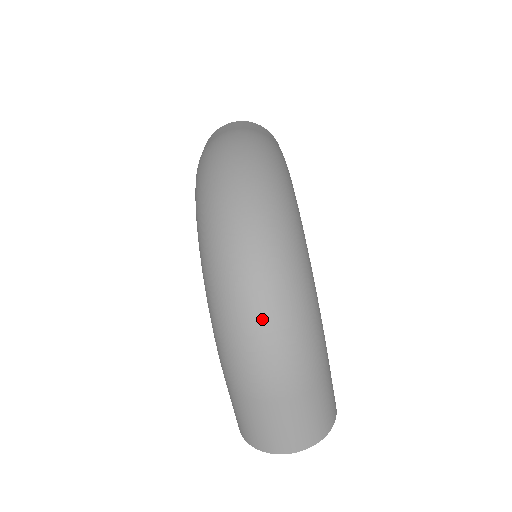
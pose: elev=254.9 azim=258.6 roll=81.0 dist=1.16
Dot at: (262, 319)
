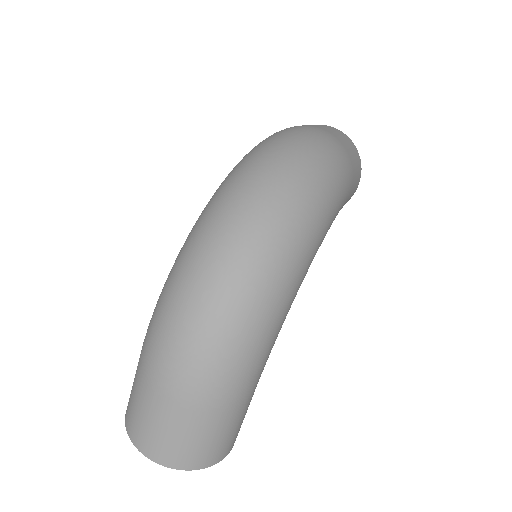
Dot at: (202, 310)
